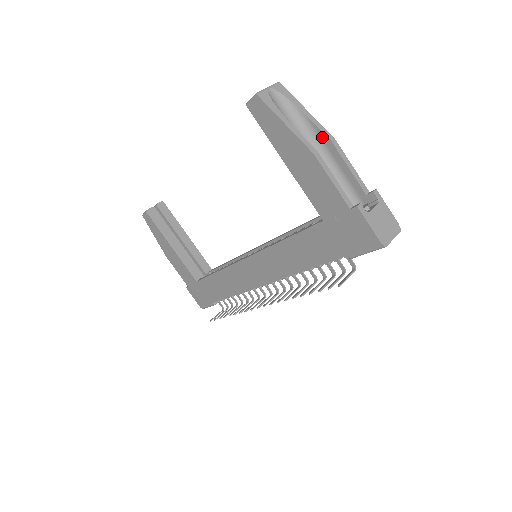
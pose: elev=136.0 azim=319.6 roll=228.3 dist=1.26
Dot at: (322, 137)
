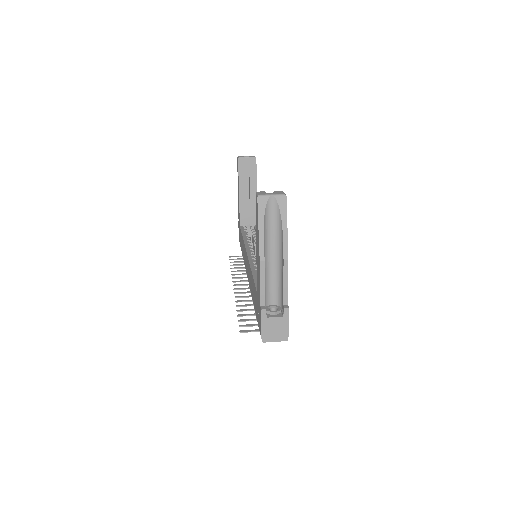
Dot at: (283, 251)
